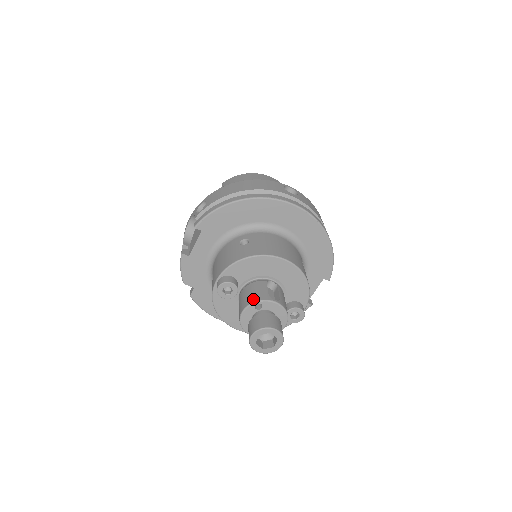
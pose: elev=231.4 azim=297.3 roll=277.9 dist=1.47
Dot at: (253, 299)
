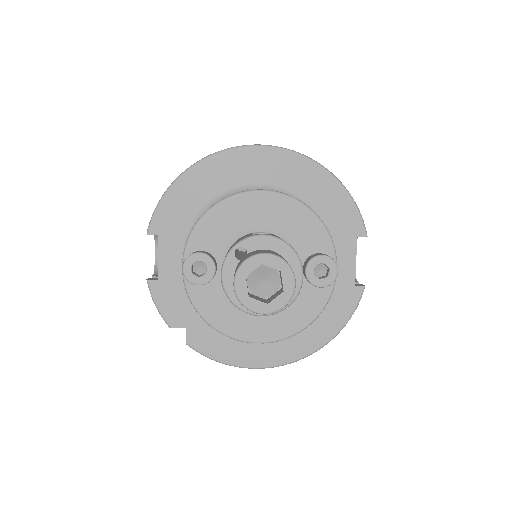
Dot at: occluded
